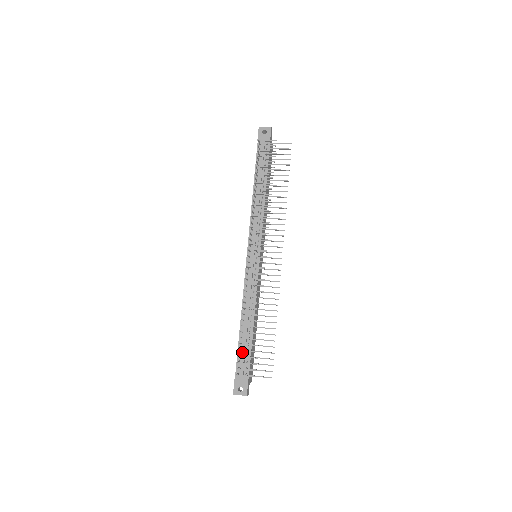
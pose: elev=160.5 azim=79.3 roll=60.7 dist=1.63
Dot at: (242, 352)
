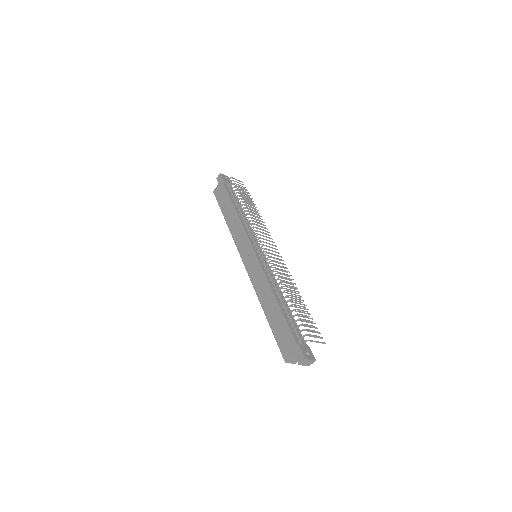
Dot at: (291, 323)
